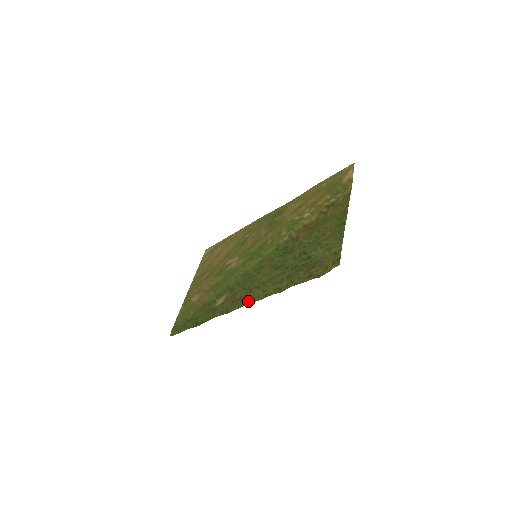
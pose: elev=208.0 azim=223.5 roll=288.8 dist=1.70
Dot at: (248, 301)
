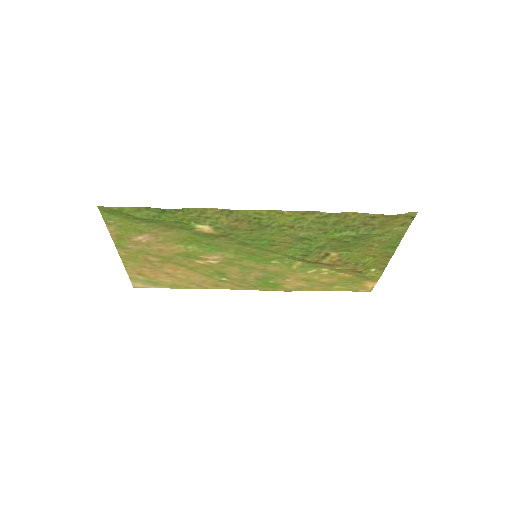
Dot at: (273, 213)
